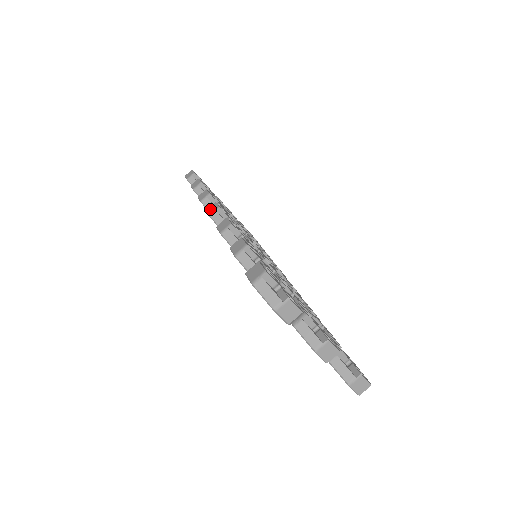
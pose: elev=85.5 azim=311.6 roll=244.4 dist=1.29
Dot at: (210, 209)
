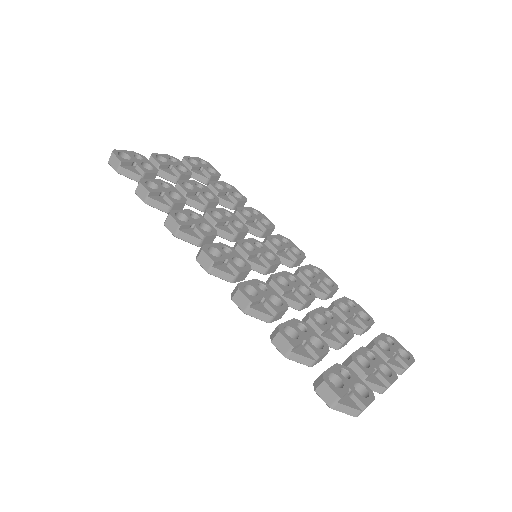
Dot at: (202, 261)
